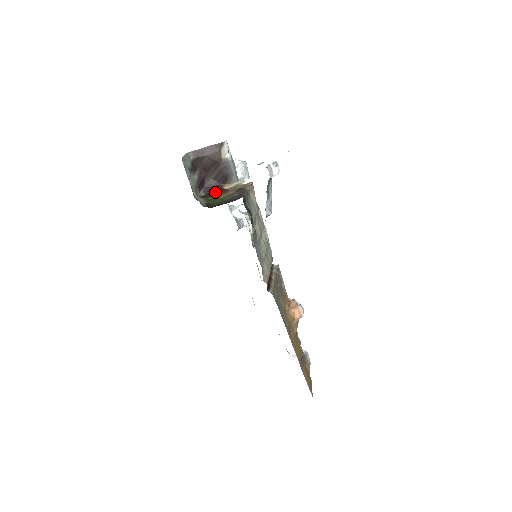
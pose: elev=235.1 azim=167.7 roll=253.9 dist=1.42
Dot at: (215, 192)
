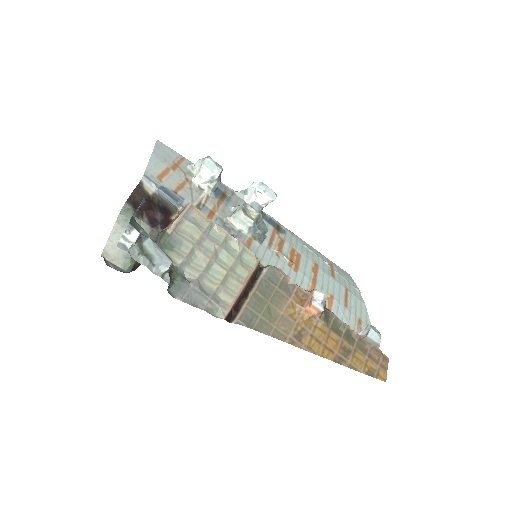
Dot at: occluded
